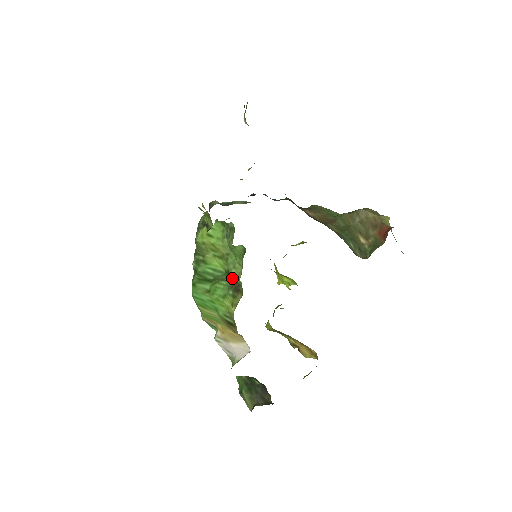
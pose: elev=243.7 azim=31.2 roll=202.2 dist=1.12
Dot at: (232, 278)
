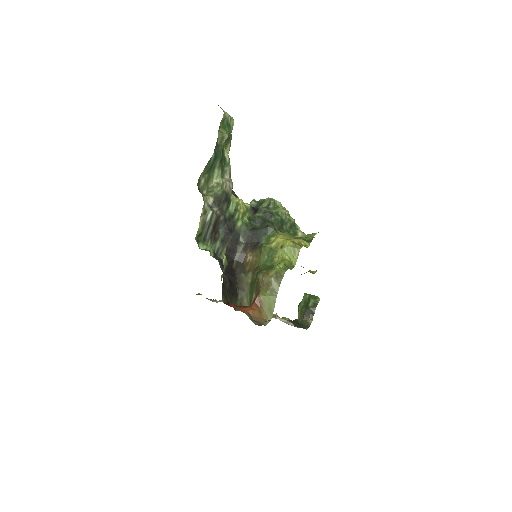
Dot at: occluded
